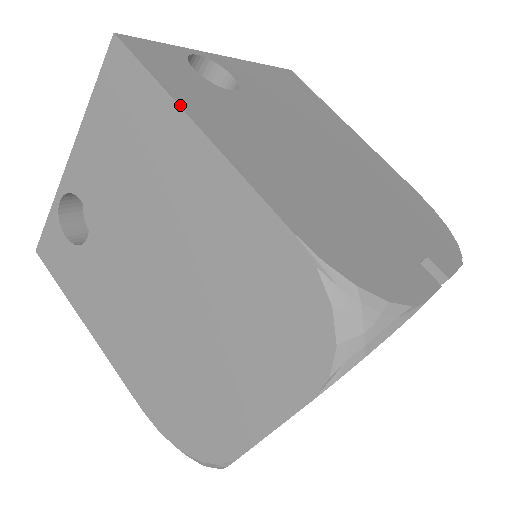
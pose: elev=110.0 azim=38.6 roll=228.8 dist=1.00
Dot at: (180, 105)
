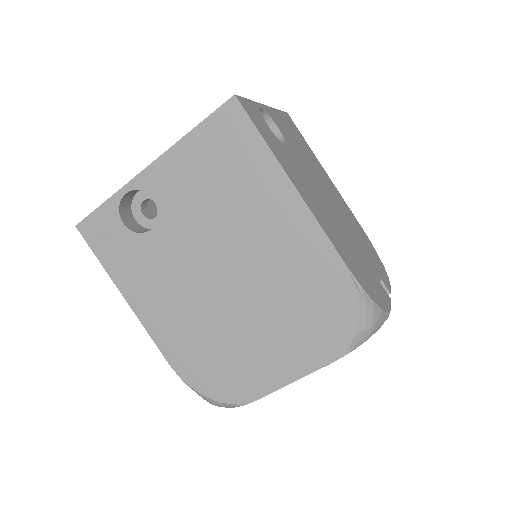
Dot at: (281, 164)
